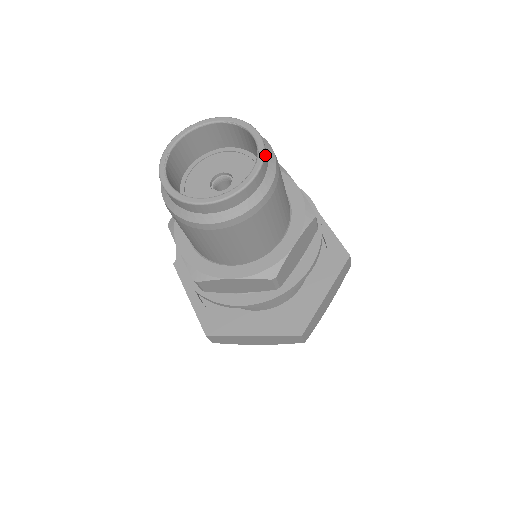
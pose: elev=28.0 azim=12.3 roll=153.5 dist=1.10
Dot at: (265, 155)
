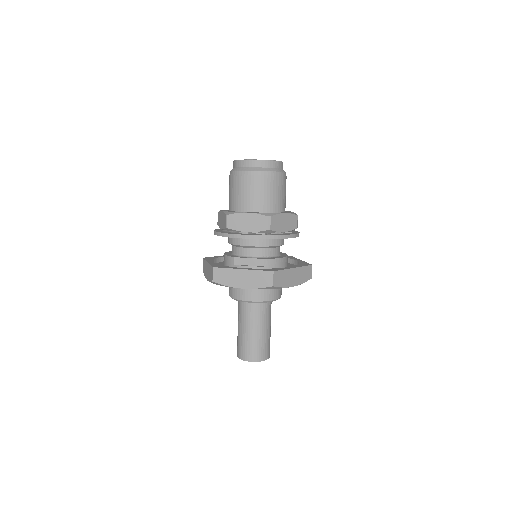
Dot at: occluded
